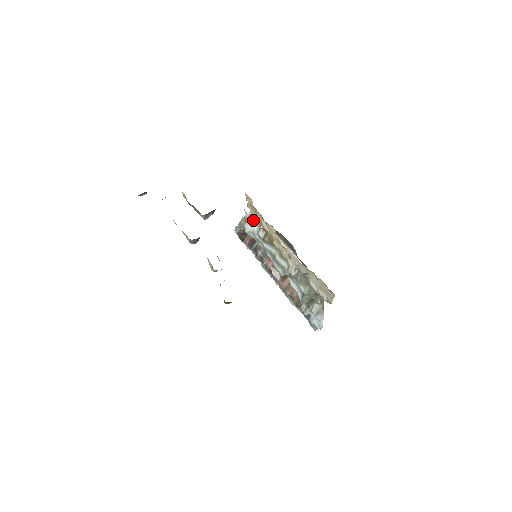
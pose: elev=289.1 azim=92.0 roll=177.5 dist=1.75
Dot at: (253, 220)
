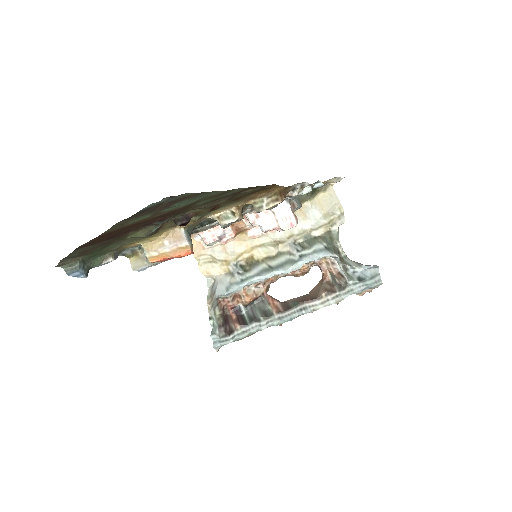
Dot at: (218, 226)
